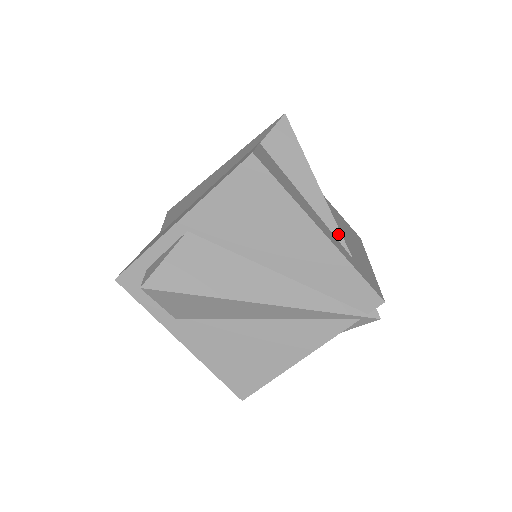
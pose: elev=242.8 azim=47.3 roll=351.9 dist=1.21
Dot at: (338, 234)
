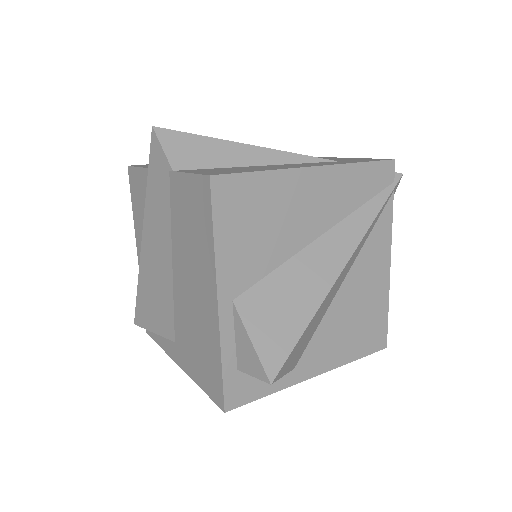
Dot at: (308, 159)
